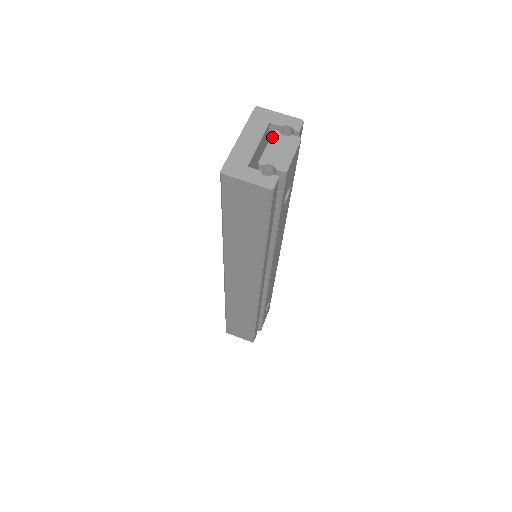
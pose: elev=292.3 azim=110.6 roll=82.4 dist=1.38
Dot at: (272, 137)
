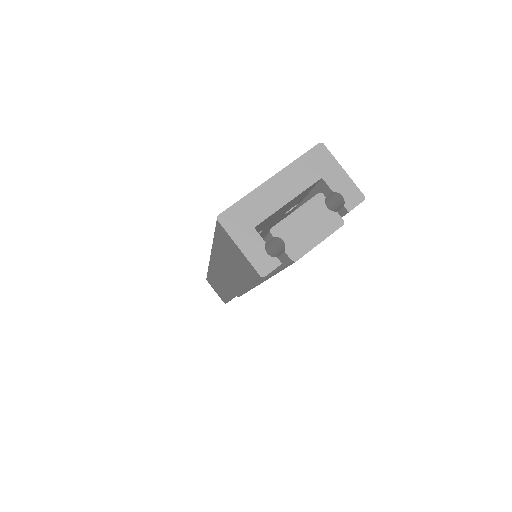
Dot at: (311, 201)
